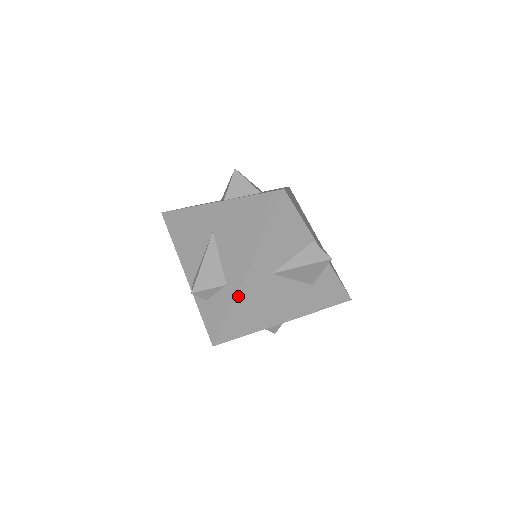
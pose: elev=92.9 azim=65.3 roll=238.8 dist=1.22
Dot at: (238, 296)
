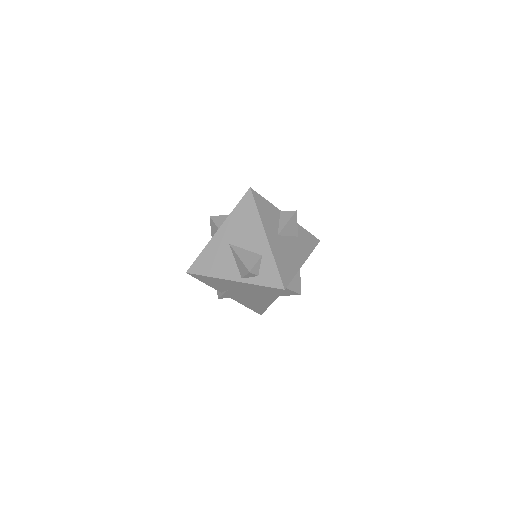
Dot at: (273, 253)
